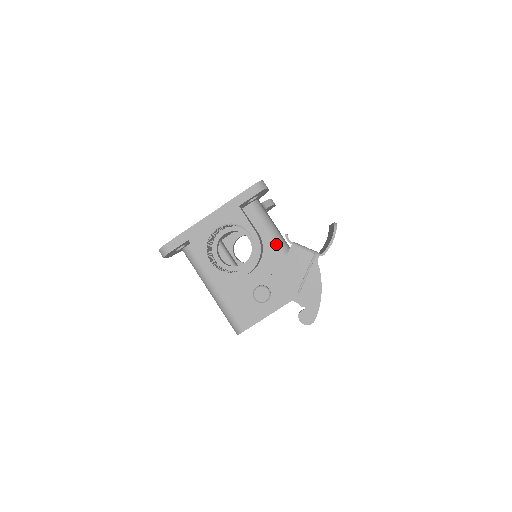
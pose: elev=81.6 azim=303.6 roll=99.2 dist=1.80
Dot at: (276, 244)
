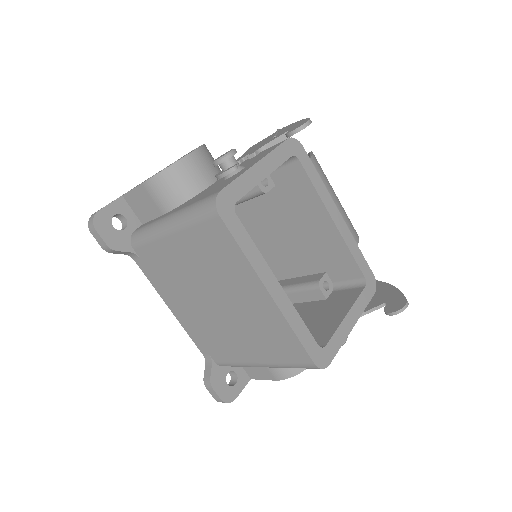
Dot at: occluded
